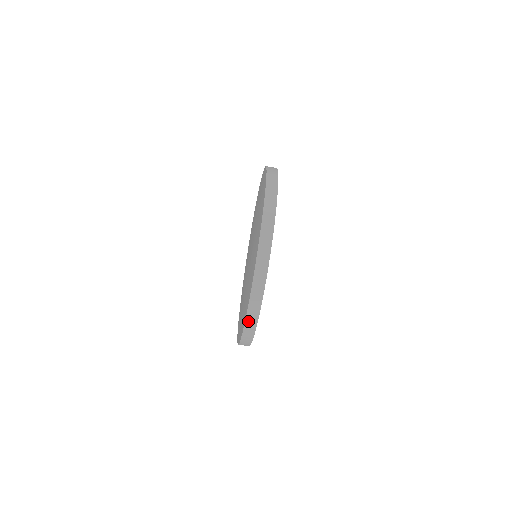
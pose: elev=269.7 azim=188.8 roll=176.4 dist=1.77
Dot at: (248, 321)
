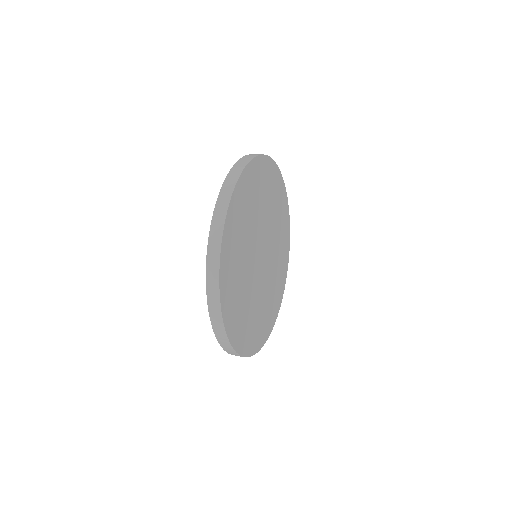
Dot at: (220, 341)
